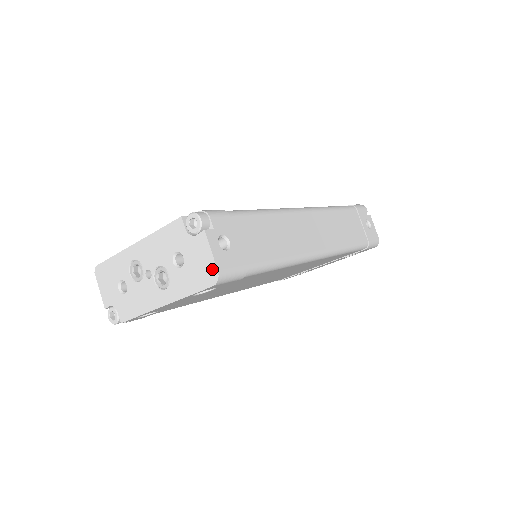
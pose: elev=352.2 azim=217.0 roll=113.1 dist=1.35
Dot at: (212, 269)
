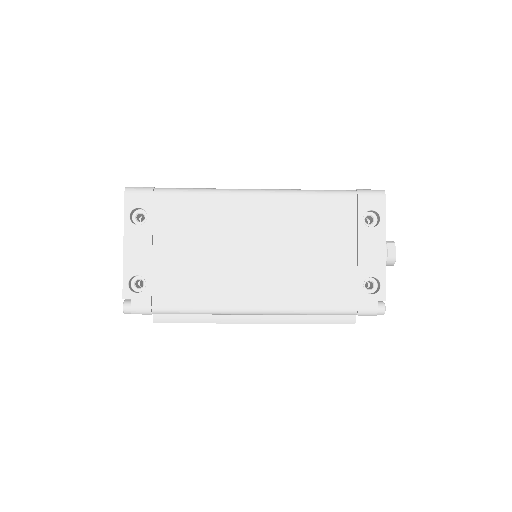
Dot at: occluded
